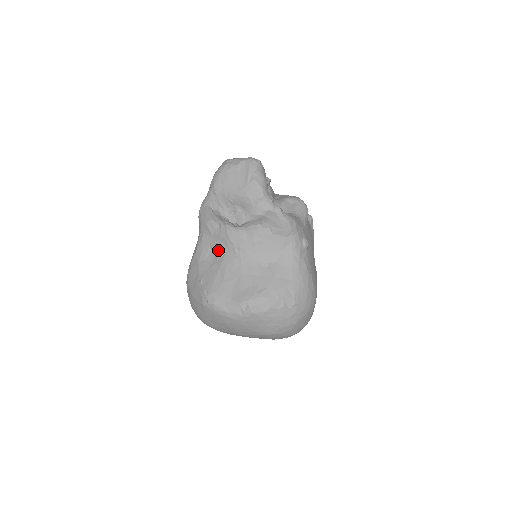
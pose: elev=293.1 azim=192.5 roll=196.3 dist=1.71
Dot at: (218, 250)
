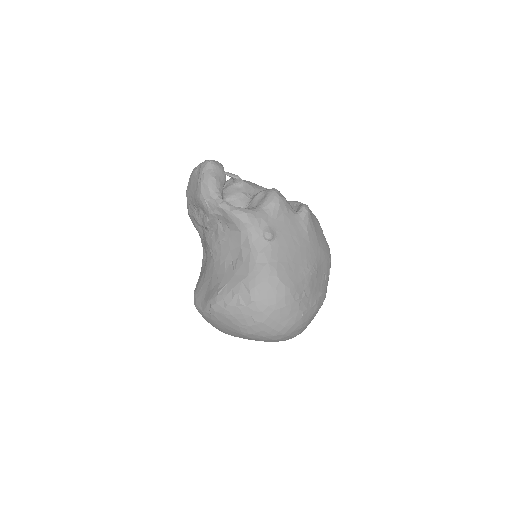
Dot at: (206, 253)
